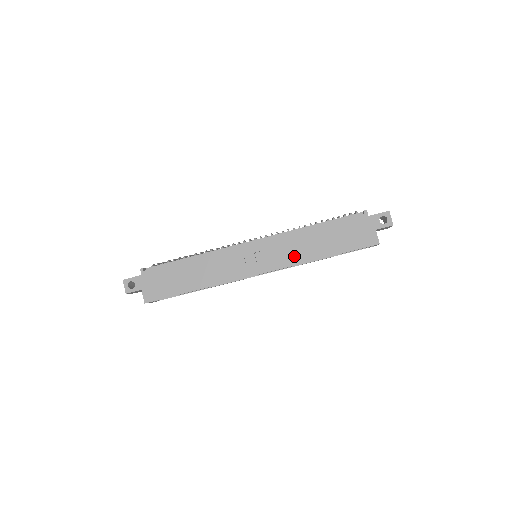
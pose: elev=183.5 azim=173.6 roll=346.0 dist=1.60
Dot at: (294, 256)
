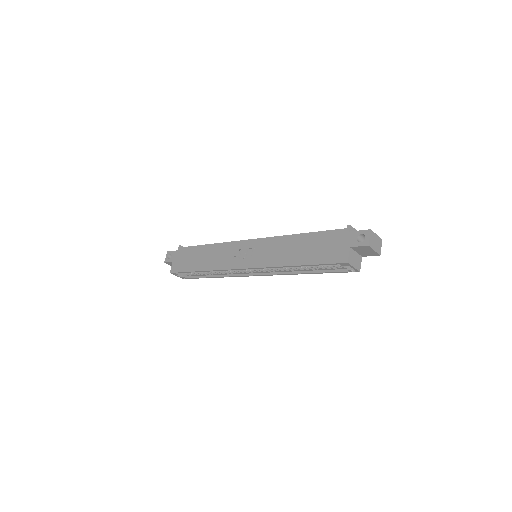
Dot at: (273, 258)
